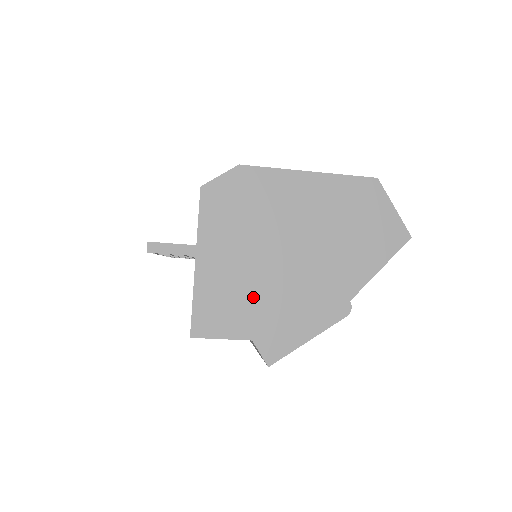
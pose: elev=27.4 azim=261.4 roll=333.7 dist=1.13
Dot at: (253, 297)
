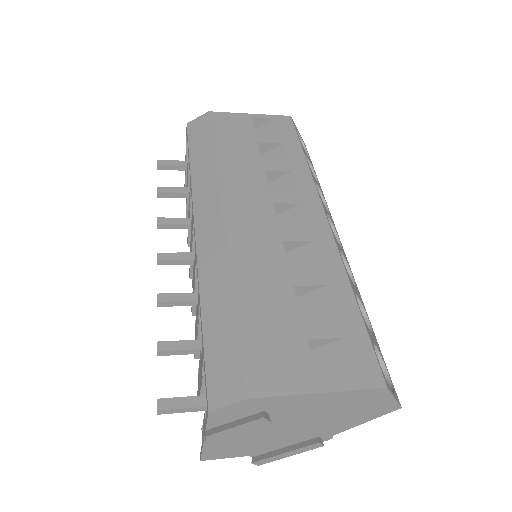
Dot at: (253, 444)
